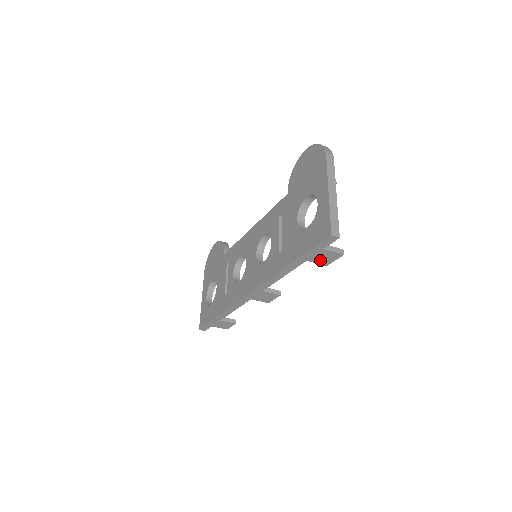
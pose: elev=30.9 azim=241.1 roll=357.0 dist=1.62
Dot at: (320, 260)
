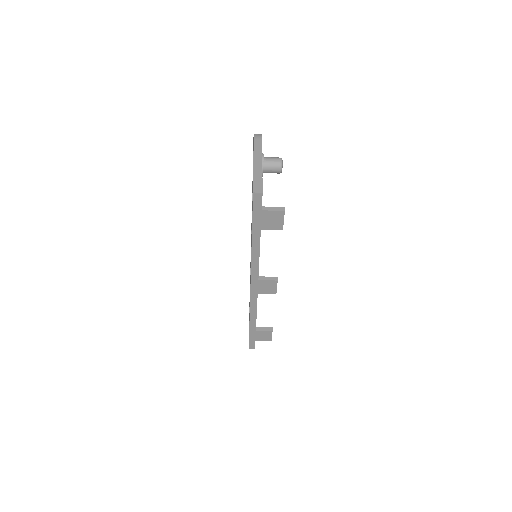
Dot at: (271, 225)
